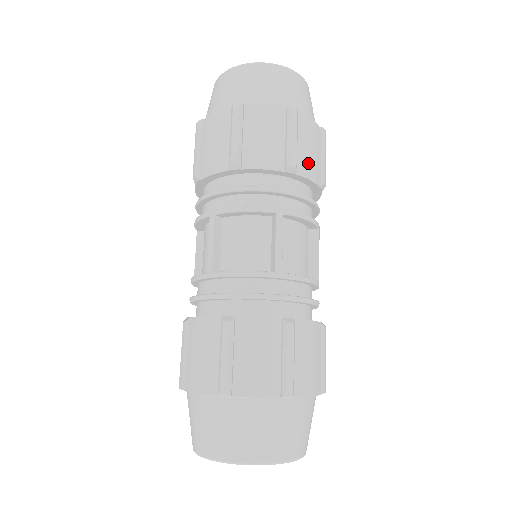
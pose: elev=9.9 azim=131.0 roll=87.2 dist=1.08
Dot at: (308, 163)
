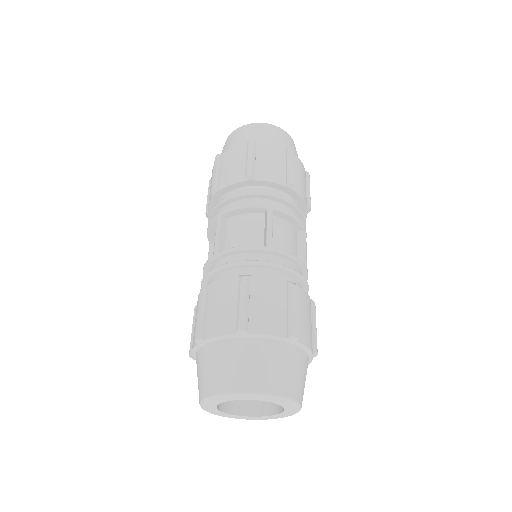
Dot at: occluded
